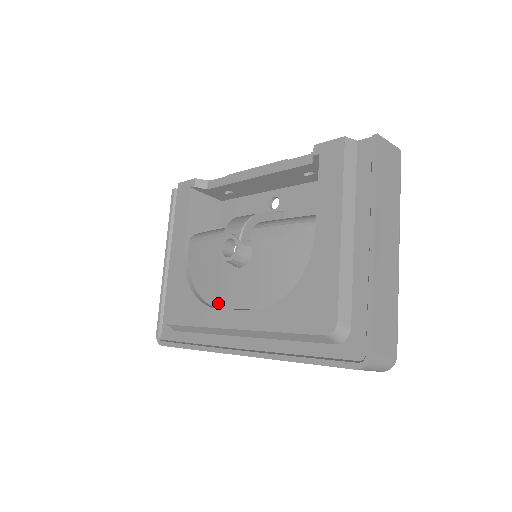
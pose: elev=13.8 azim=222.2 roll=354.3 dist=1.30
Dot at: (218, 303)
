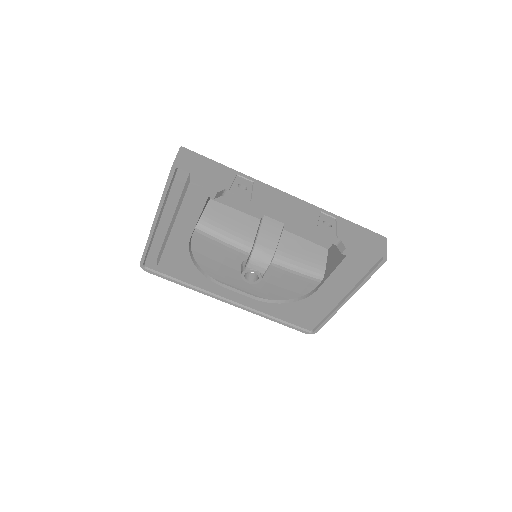
Dot at: (220, 280)
